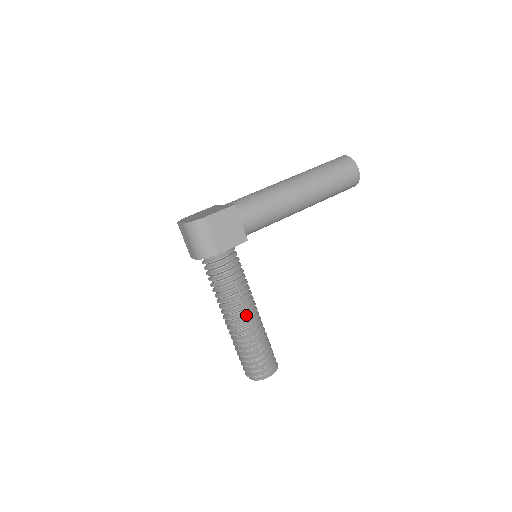
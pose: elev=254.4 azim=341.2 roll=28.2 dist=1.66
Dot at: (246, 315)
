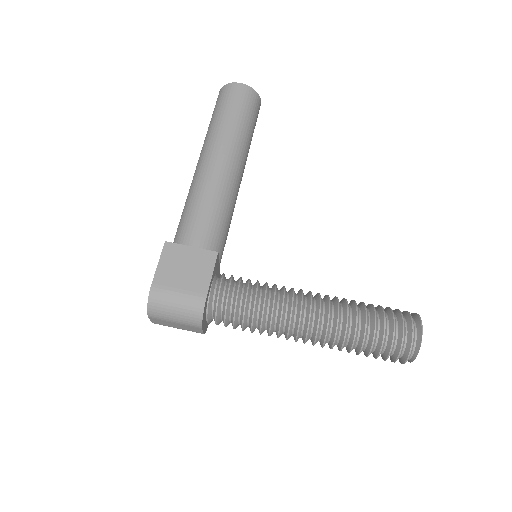
Dot at: (314, 312)
